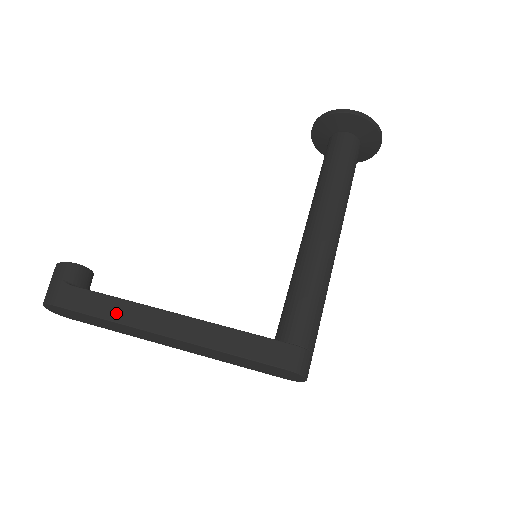
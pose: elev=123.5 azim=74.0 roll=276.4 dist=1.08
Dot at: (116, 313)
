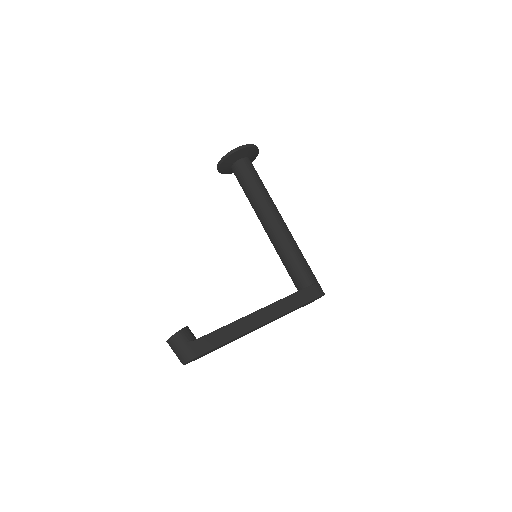
Dot at: (231, 334)
